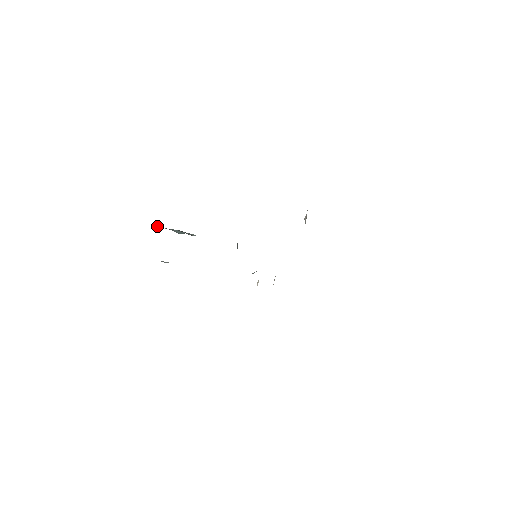
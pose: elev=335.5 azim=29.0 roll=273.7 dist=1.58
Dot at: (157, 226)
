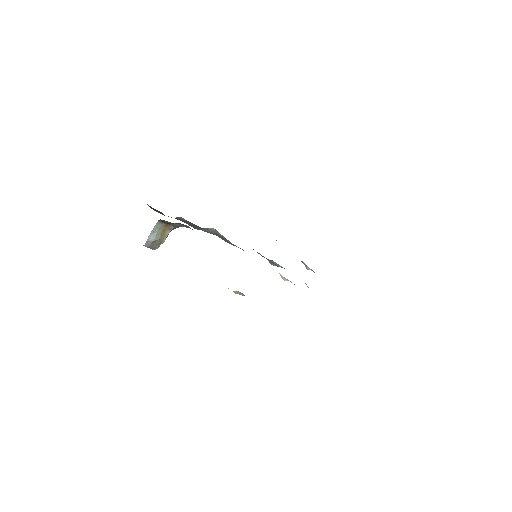
Dot at: occluded
